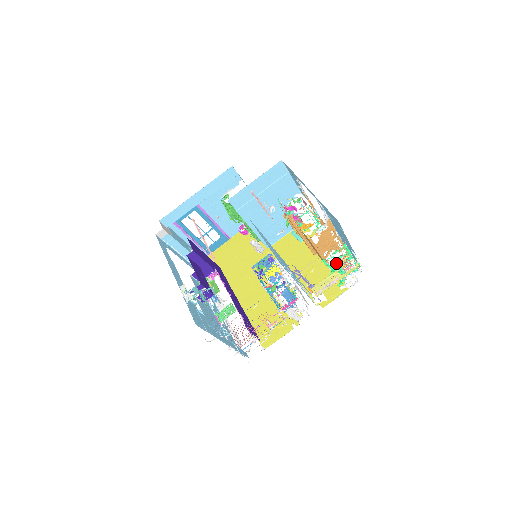
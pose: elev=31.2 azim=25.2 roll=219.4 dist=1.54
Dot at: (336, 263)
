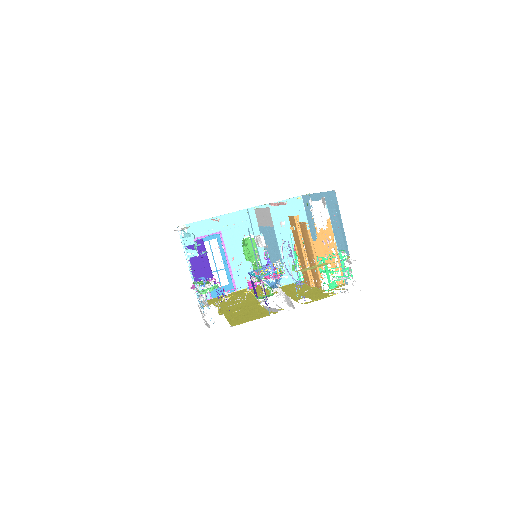
Dot at: (329, 270)
